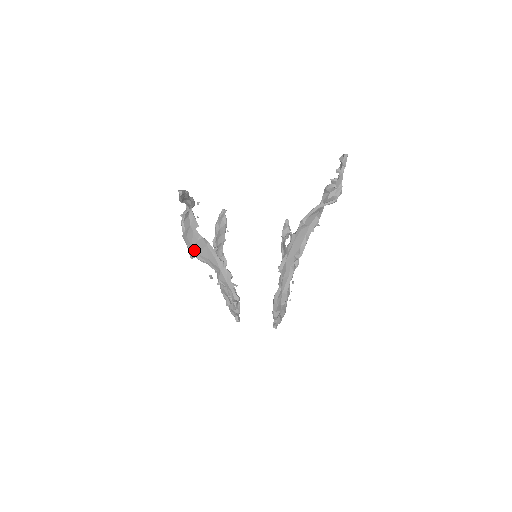
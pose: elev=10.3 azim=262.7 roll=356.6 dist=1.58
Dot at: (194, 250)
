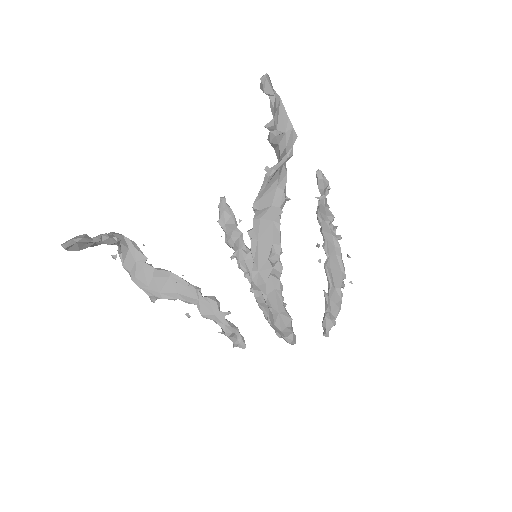
Dot at: (154, 290)
